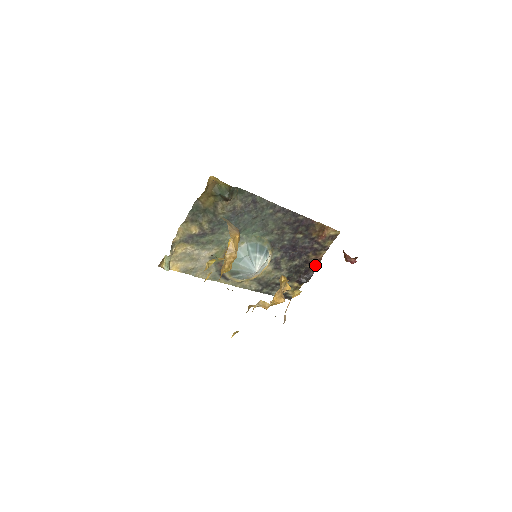
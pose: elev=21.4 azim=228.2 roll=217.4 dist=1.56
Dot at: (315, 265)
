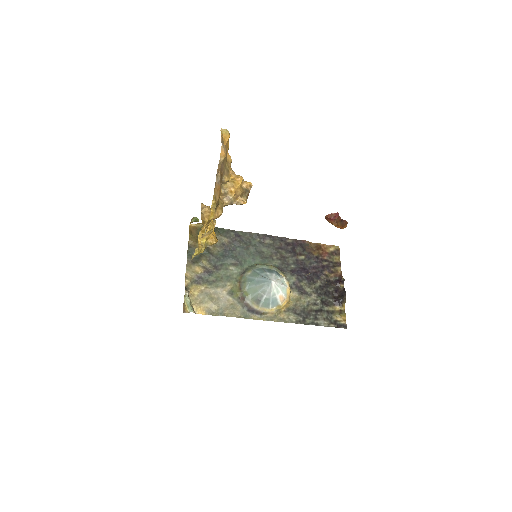
Dot at: (340, 282)
